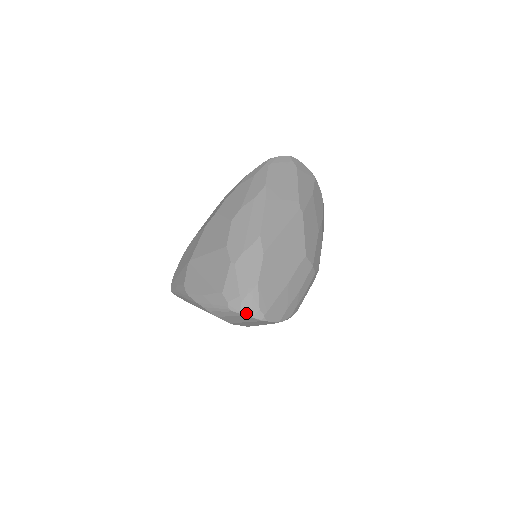
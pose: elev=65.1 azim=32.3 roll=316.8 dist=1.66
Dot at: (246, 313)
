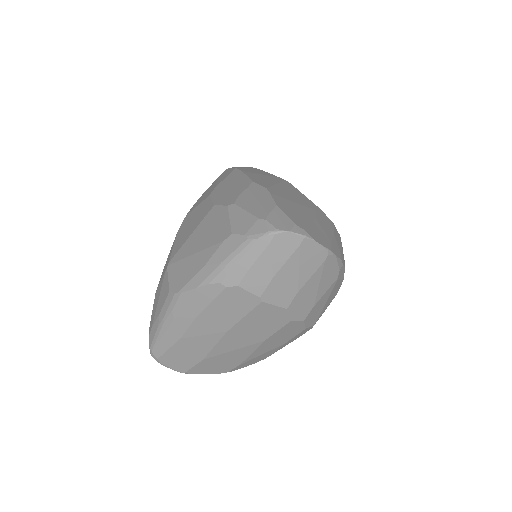
Dot at: (278, 229)
